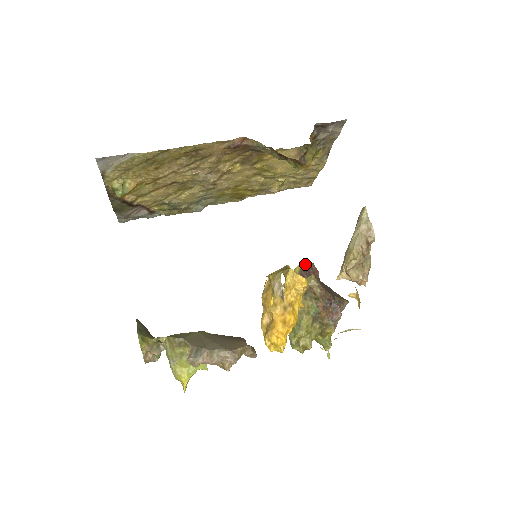
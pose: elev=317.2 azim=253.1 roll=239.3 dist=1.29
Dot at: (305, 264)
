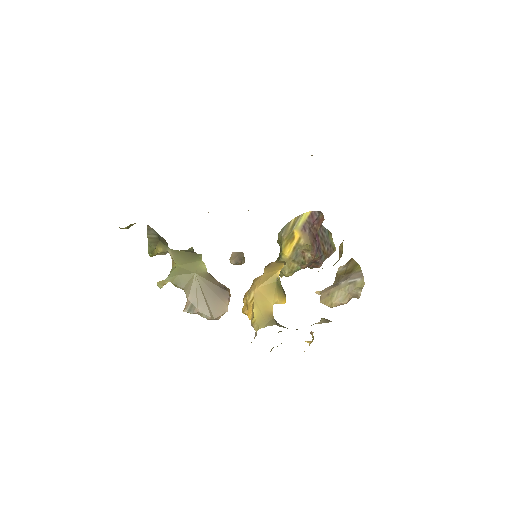
Dot at: (314, 214)
